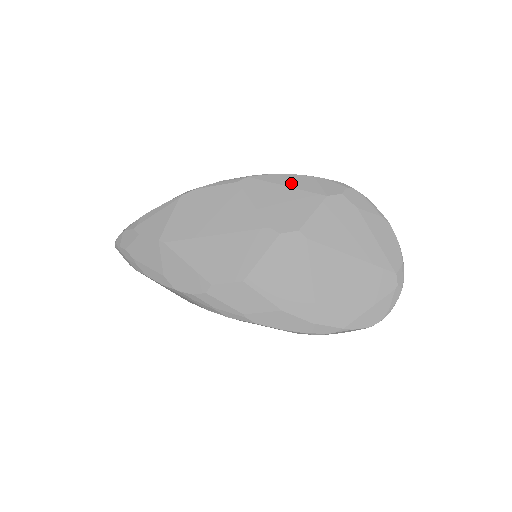
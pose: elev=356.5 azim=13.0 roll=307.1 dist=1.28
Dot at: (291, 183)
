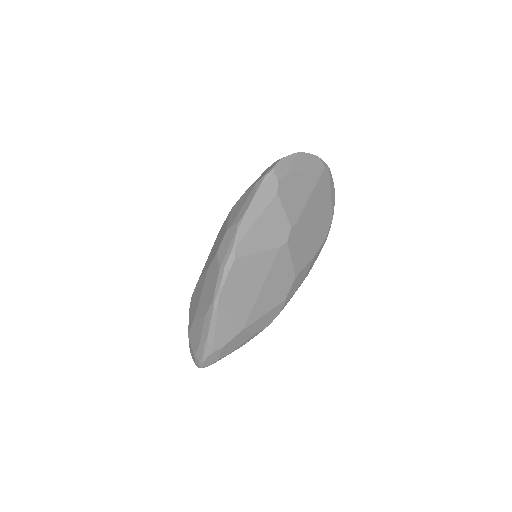
Dot at: (255, 216)
